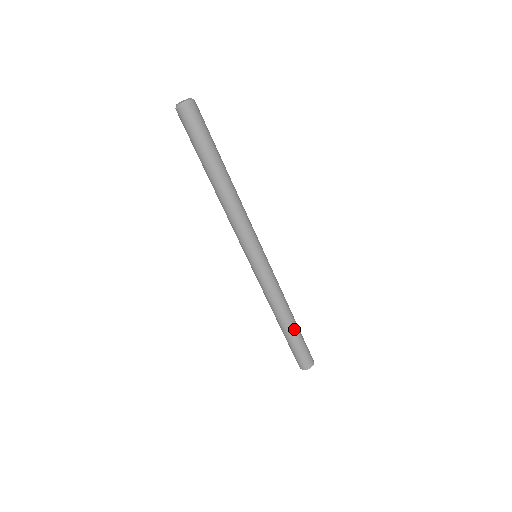
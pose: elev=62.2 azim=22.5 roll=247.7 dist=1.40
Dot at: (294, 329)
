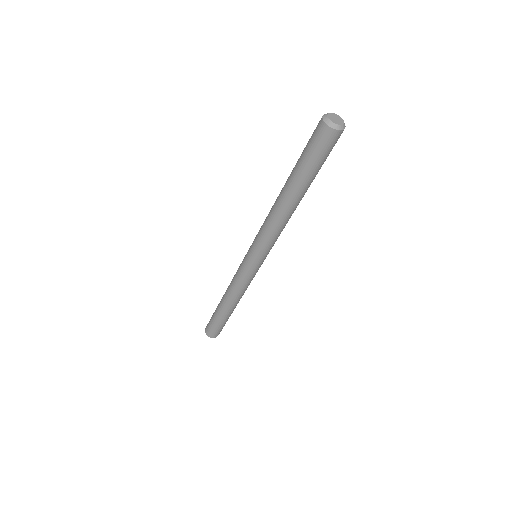
Dot at: occluded
